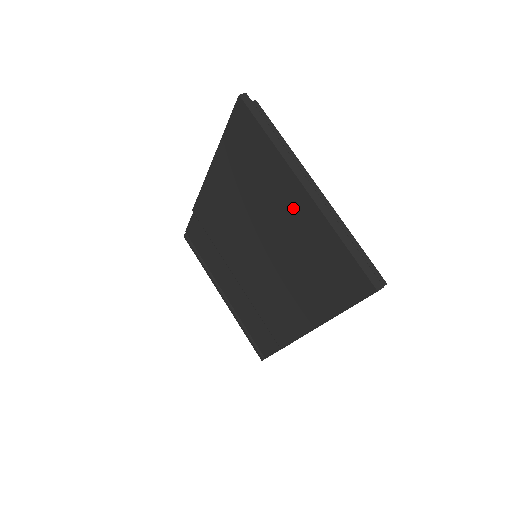
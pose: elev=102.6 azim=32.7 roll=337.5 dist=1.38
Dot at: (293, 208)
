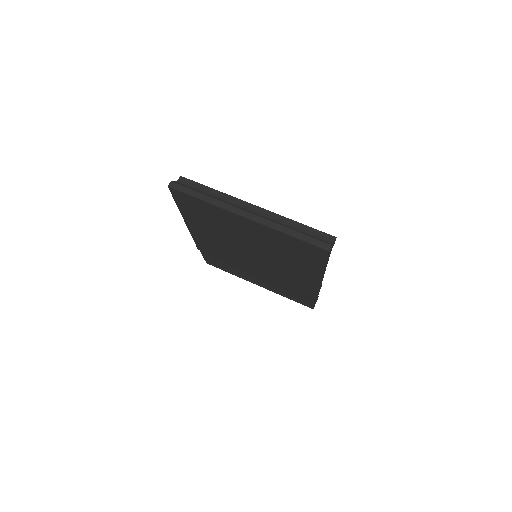
Dot at: (249, 229)
